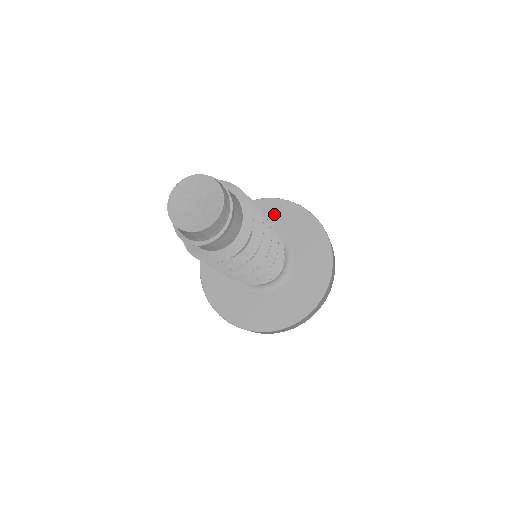
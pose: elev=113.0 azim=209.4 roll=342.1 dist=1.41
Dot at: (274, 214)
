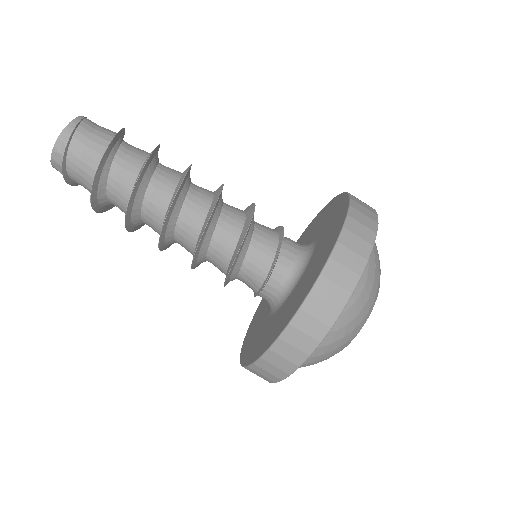
Dot at: (333, 219)
